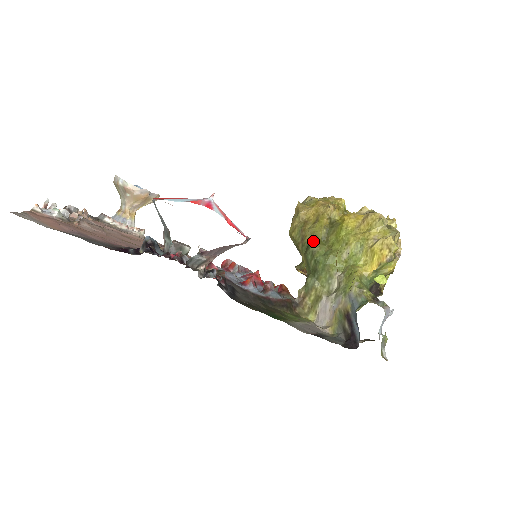
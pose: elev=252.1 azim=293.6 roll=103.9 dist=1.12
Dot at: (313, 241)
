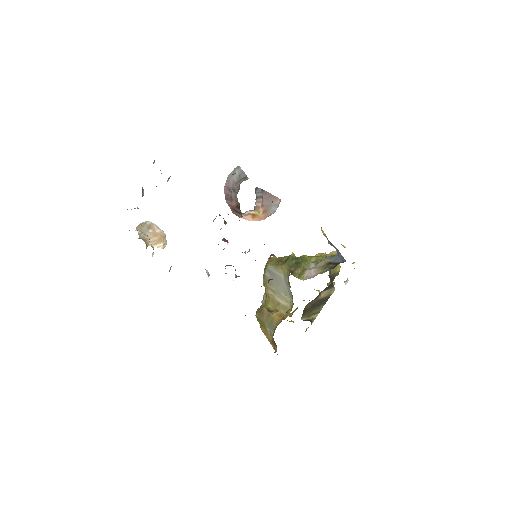
Dot at: (290, 256)
